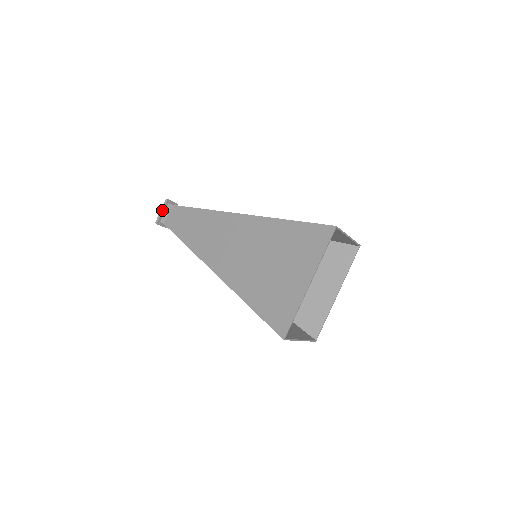
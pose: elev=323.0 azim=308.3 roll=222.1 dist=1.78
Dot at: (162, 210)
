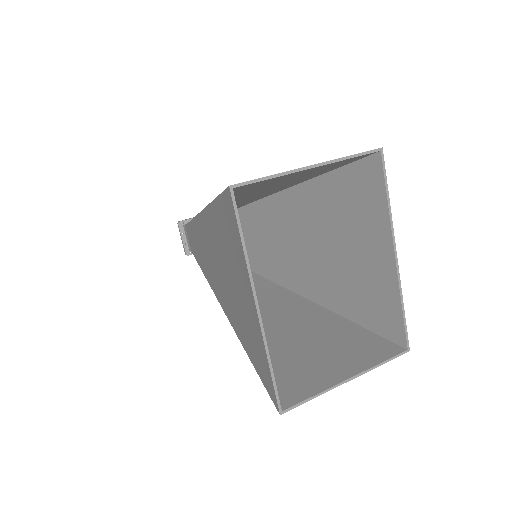
Dot at: (181, 237)
